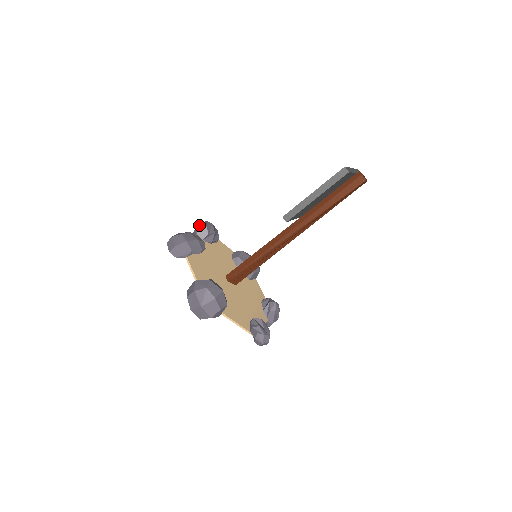
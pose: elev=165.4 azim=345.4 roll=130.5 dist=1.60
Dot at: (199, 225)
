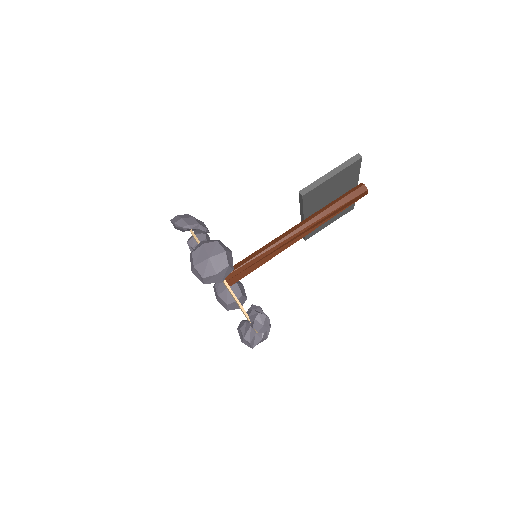
Dot at: (197, 232)
